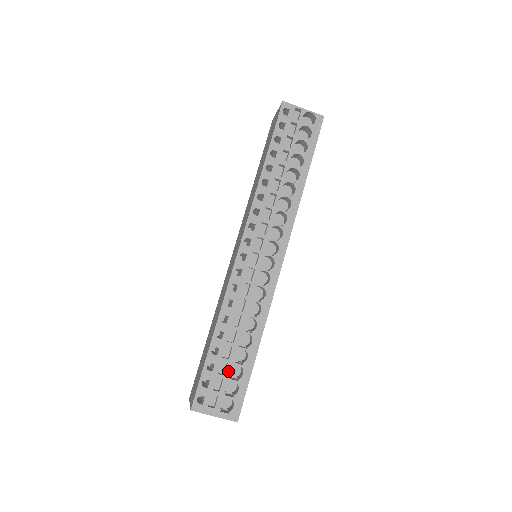
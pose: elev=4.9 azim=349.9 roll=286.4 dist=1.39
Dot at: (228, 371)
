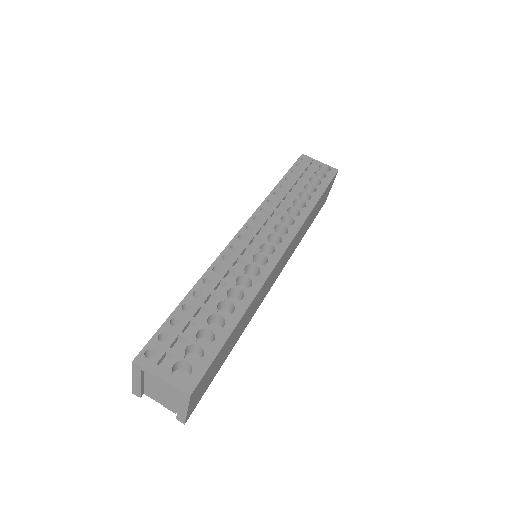
Dot at: (196, 332)
